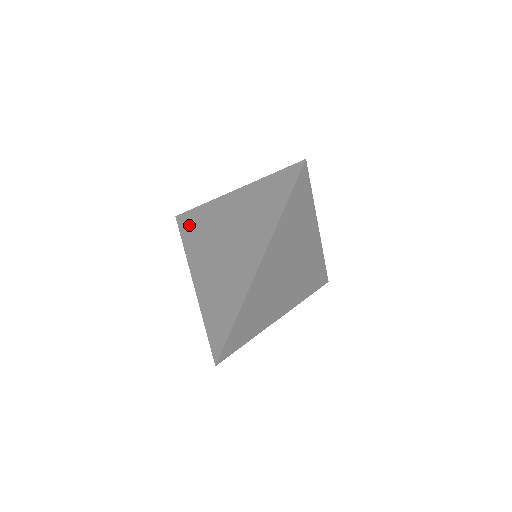
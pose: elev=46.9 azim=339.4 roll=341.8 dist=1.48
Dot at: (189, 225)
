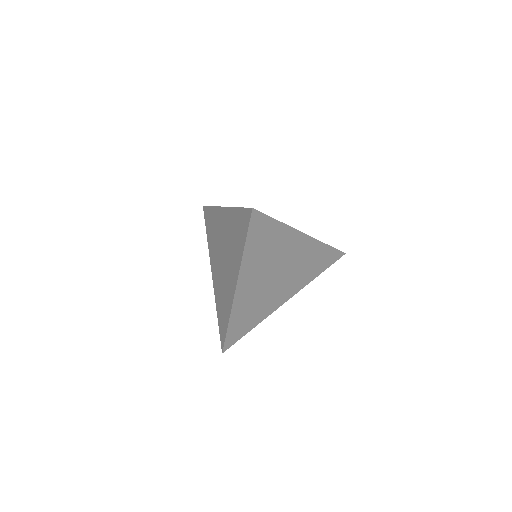
Dot at: (208, 221)
